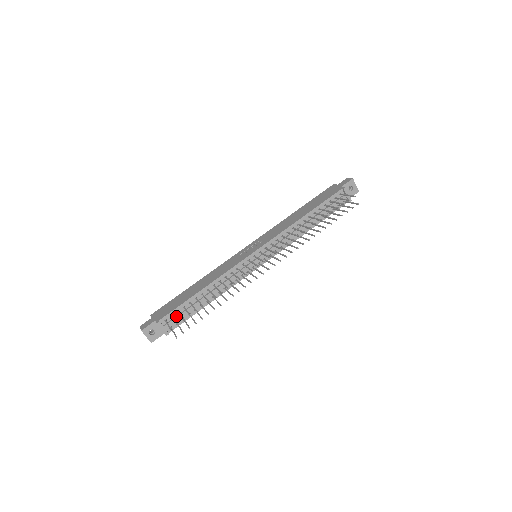
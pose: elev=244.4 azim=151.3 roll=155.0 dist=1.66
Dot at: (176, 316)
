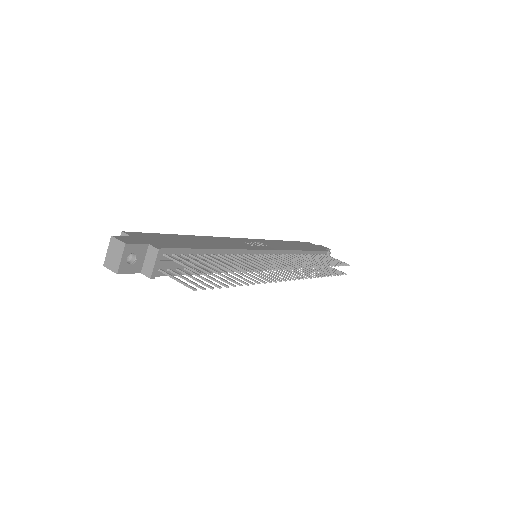
Dot at: (177, 259)
